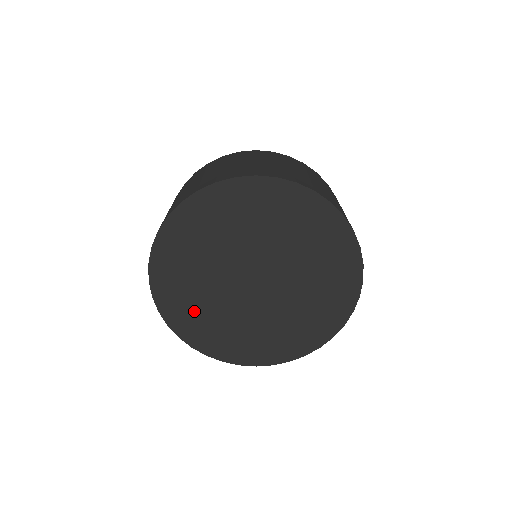
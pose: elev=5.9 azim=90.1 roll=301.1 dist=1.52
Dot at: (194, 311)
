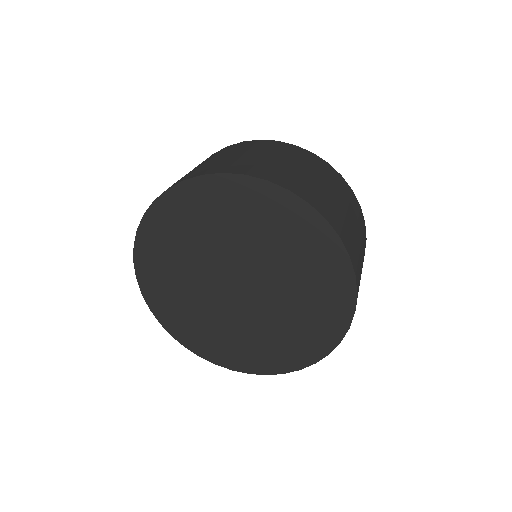
Dot at: (190, 321)
